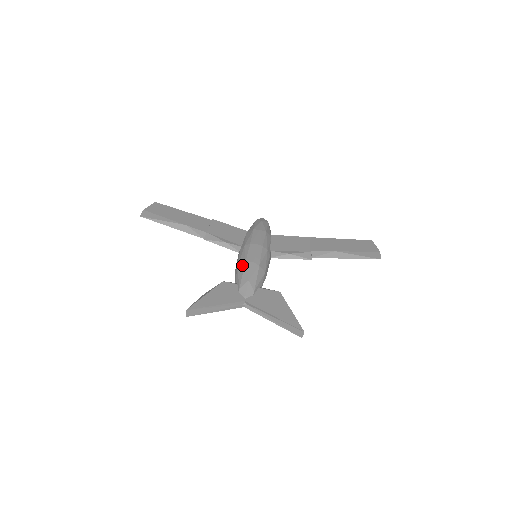
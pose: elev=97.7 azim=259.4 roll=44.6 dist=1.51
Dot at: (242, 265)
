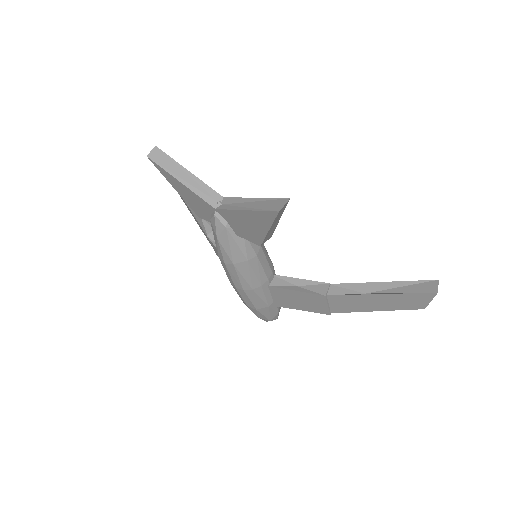
Dot at: occluded
